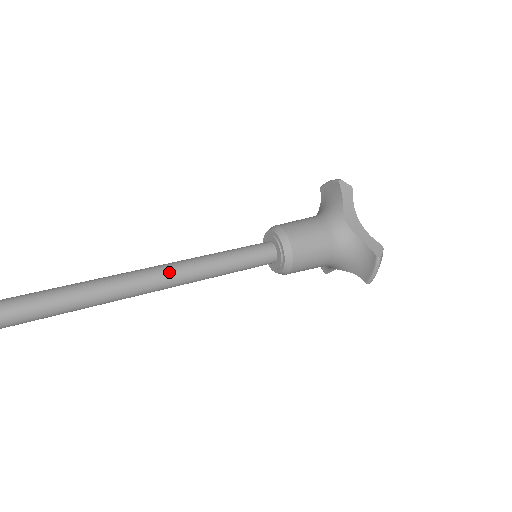
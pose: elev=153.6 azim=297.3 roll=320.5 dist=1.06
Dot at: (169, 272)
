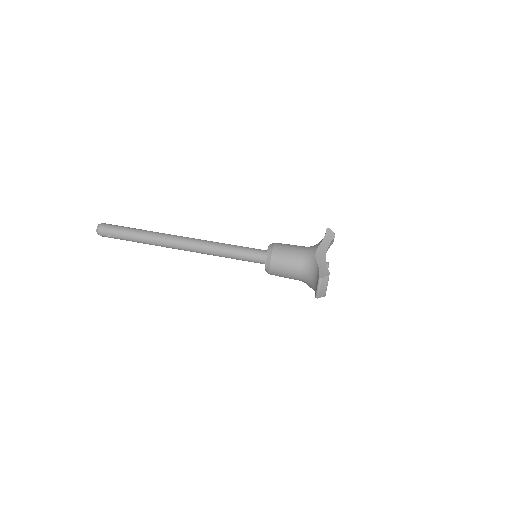
Dot at: (200, 243)
